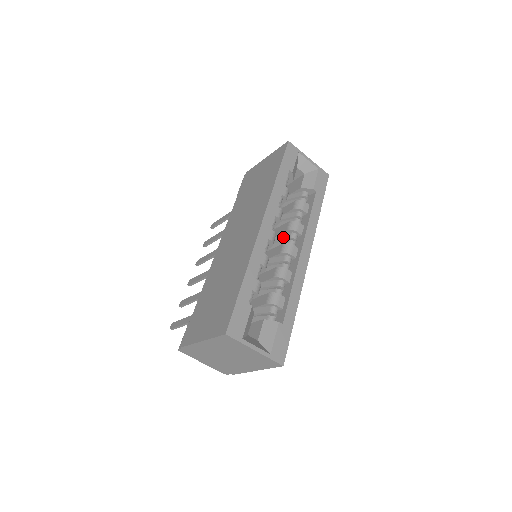
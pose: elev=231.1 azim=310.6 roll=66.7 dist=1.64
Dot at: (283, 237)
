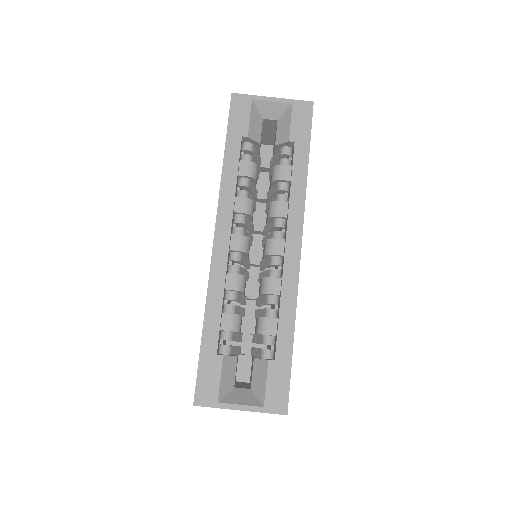
Dot at: (269, 227)
